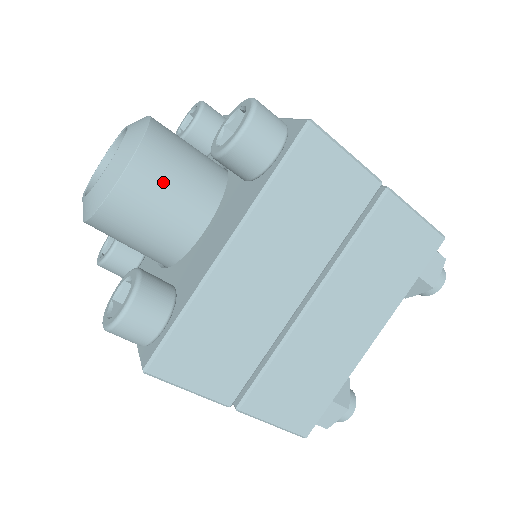
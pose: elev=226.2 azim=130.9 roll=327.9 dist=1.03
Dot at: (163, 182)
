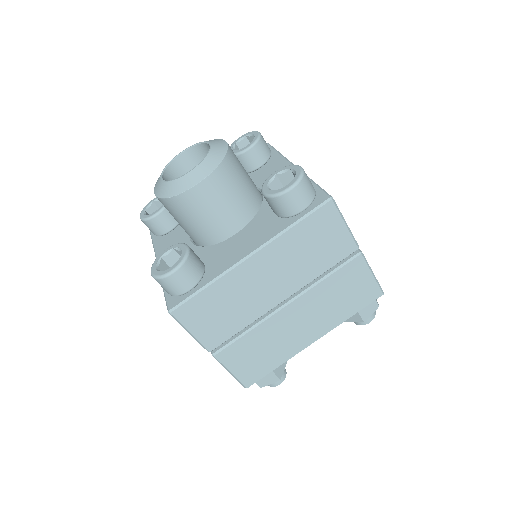
Dot at: (223, 195)
